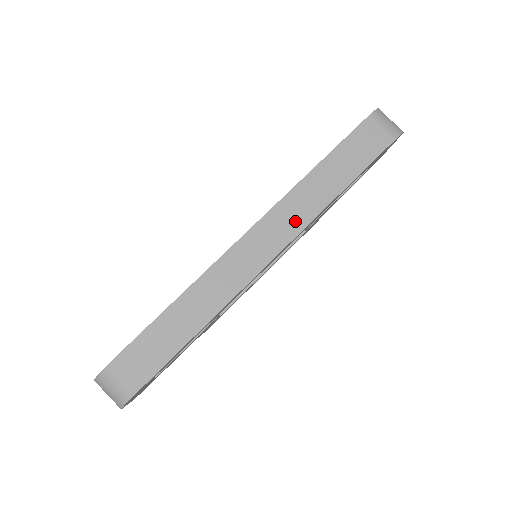
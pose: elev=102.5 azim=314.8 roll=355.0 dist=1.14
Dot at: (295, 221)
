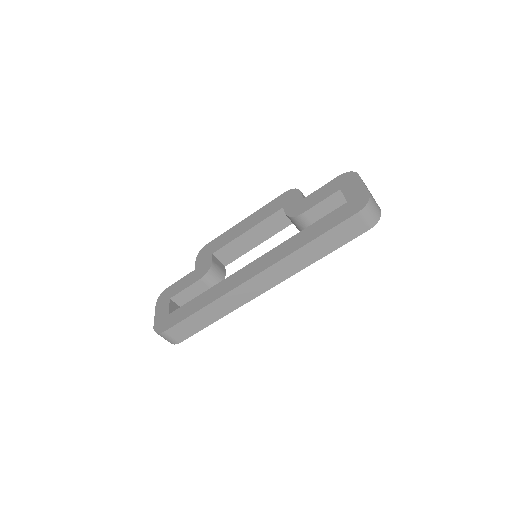
Dot at: (286, 272)
